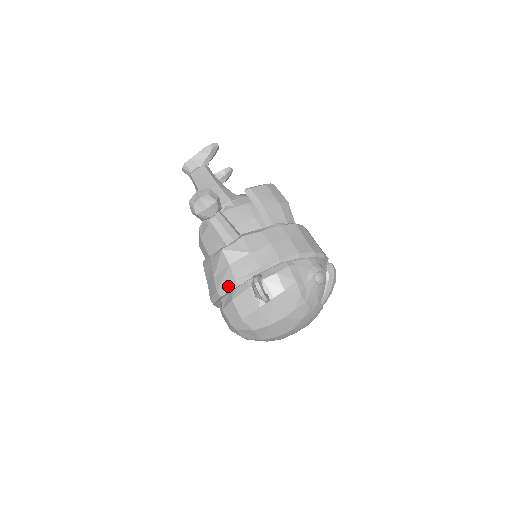
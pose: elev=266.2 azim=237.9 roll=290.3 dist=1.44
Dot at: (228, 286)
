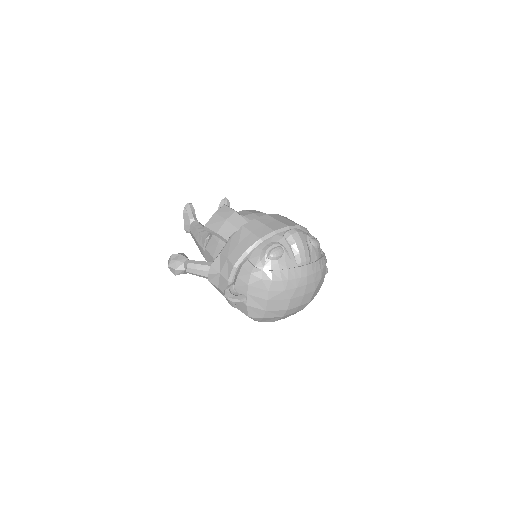
Dot at: (229, 301)
